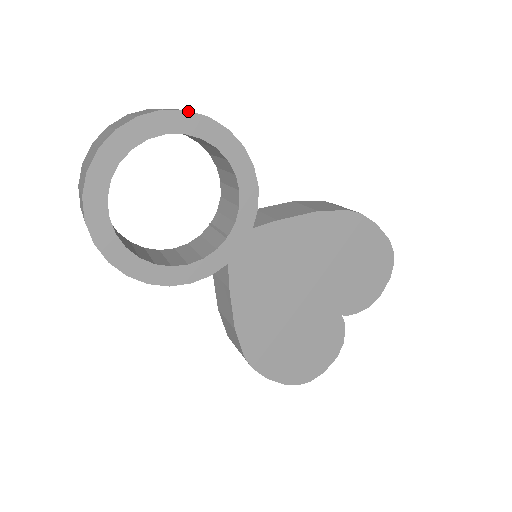
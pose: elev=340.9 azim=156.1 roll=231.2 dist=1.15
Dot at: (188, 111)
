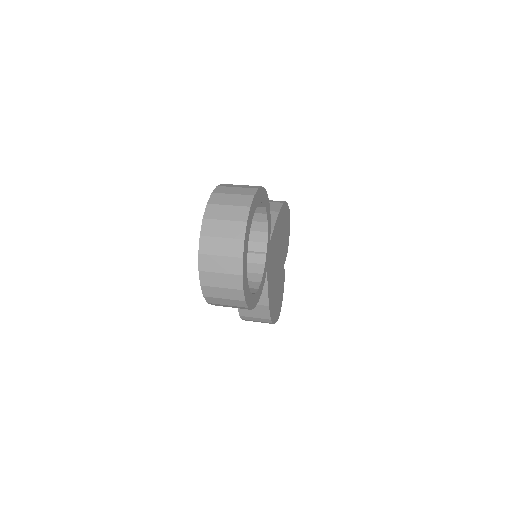
Dot at: (258, 189)
